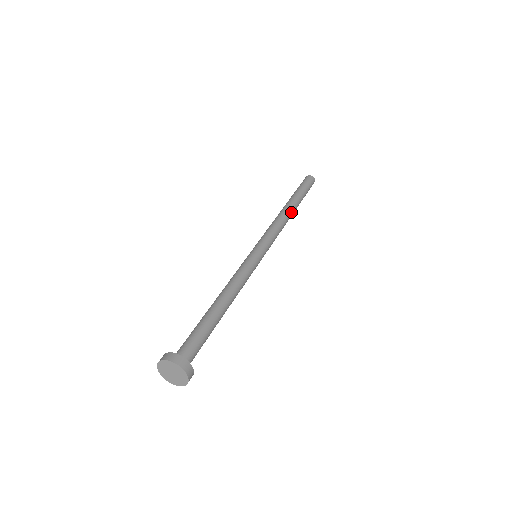
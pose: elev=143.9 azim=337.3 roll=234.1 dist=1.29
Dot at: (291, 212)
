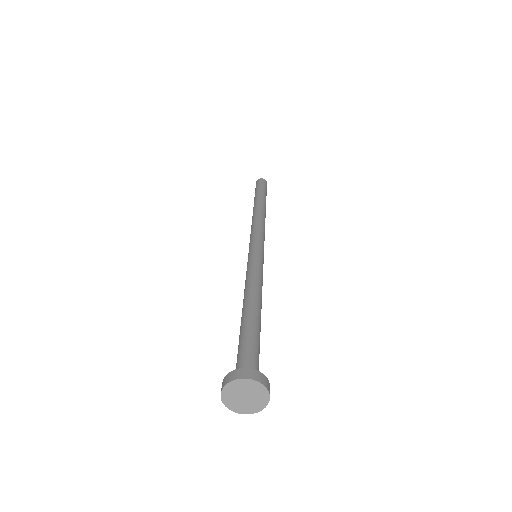
Dot at: (265, 214)
